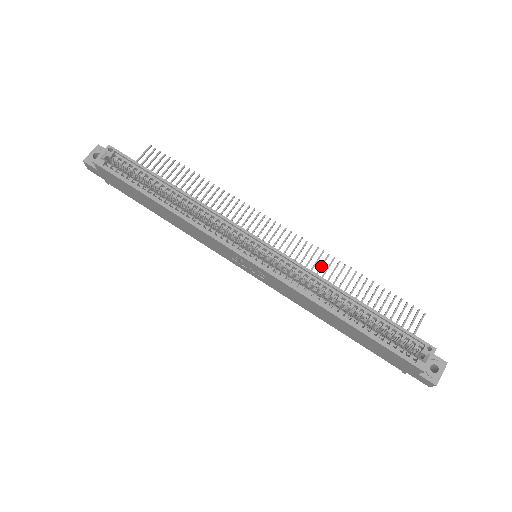
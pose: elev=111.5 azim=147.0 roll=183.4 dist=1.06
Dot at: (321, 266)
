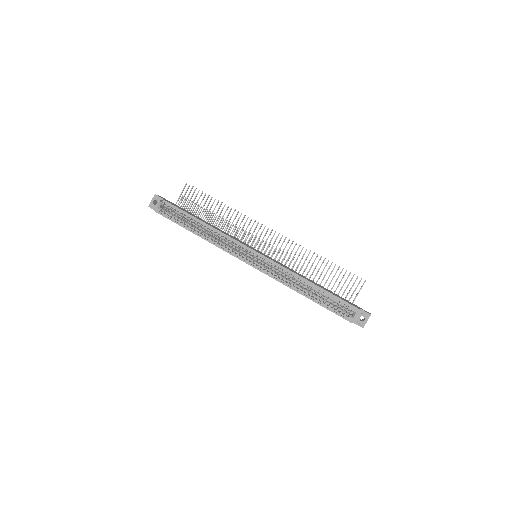
Dot at: (299, 255)
